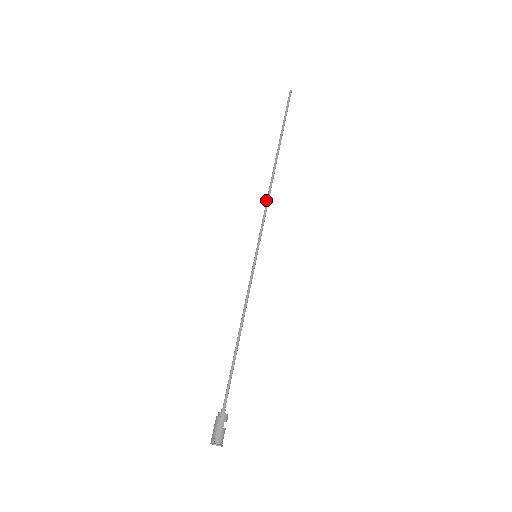
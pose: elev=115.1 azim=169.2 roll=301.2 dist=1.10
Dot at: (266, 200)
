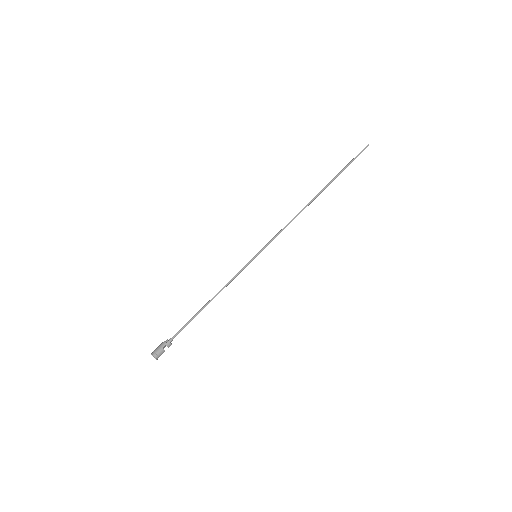
Dot at: (290, 221)
